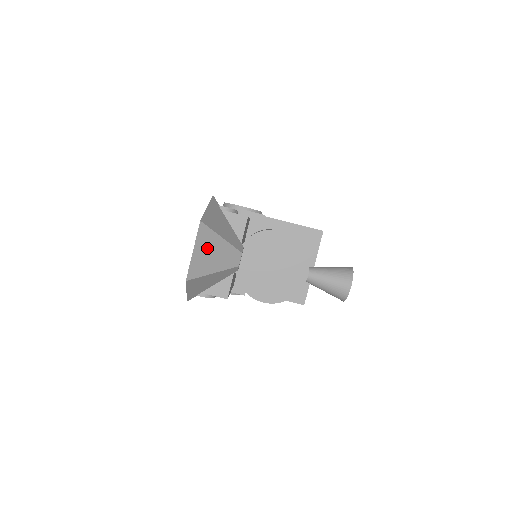
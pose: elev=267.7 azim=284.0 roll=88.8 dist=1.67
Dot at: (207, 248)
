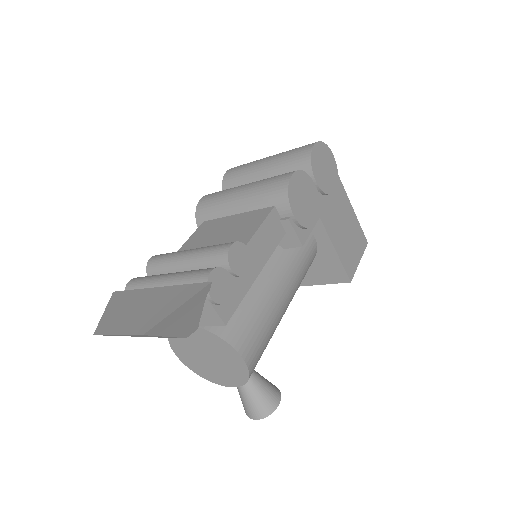
Dot at: occluded
